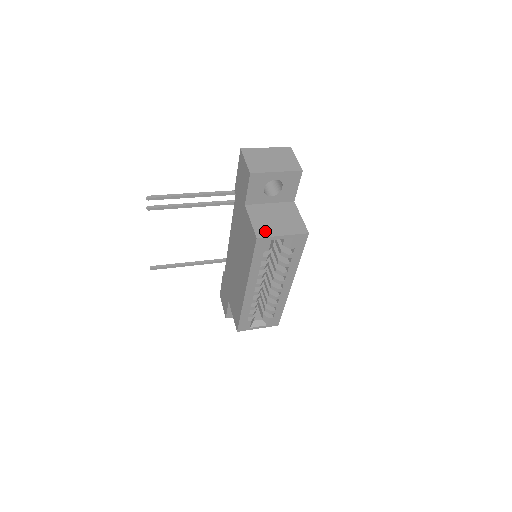
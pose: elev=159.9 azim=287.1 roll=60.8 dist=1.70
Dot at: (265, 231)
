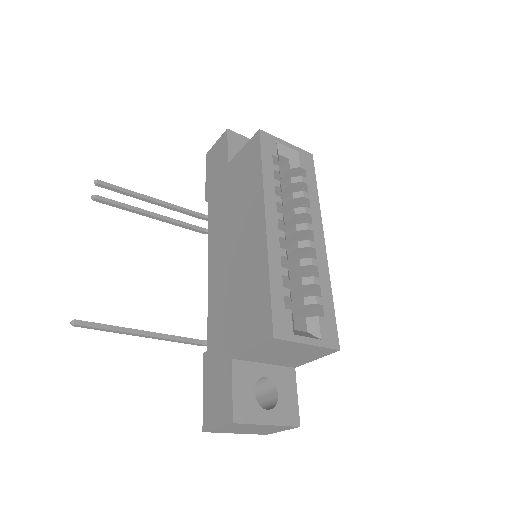
Dot at: occluded
